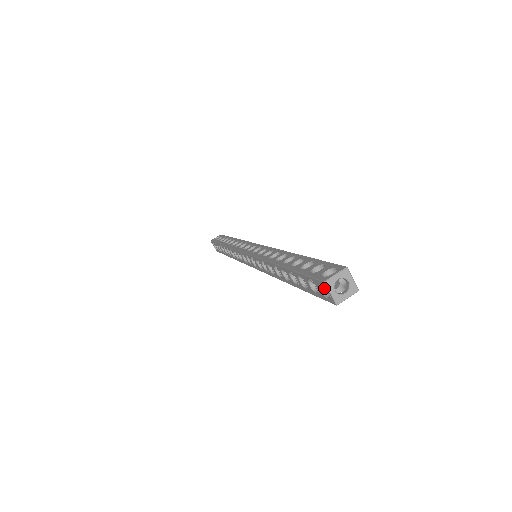
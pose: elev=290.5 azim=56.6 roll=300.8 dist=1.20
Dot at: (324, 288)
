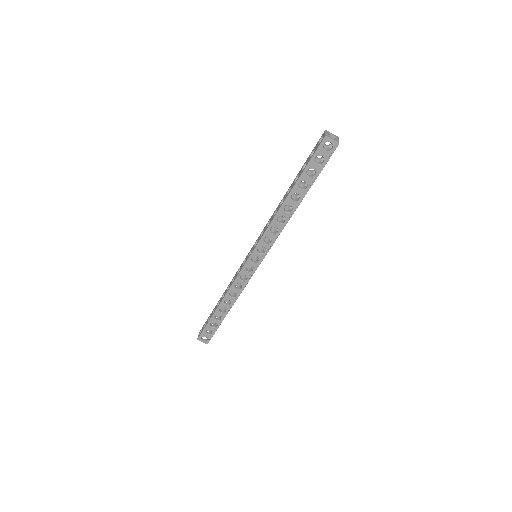
Dot at: (326, 150)
